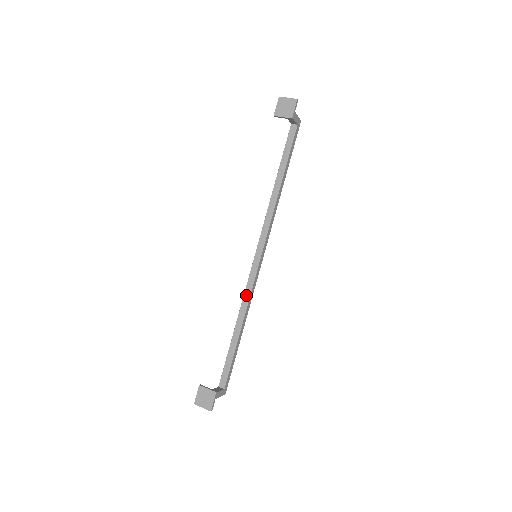
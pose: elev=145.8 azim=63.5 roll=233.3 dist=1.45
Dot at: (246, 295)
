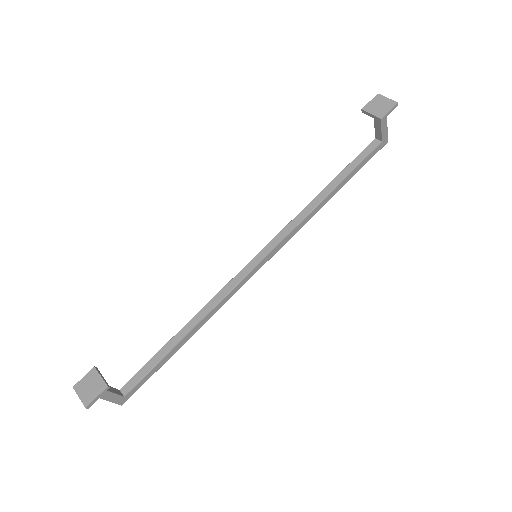
Dot at: (218, 296)
